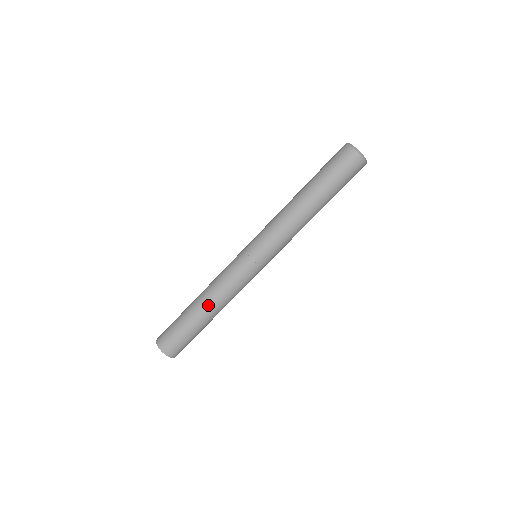
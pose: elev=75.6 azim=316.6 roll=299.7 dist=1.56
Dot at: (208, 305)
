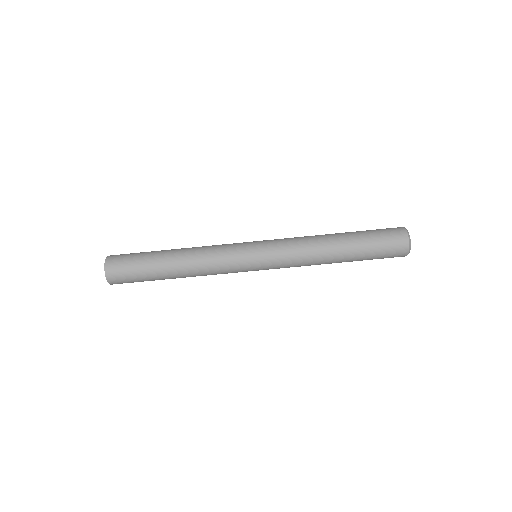
Dot at: (182, 263)
